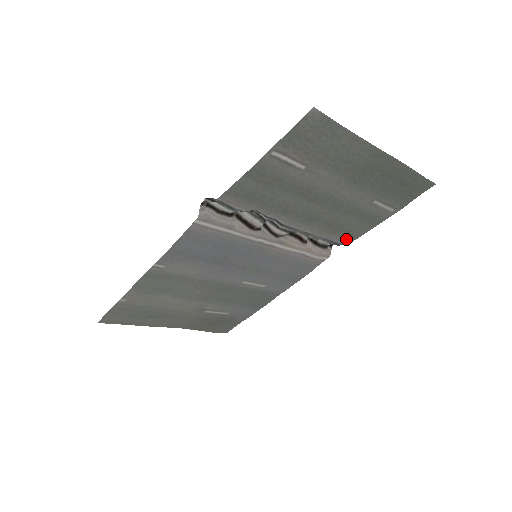
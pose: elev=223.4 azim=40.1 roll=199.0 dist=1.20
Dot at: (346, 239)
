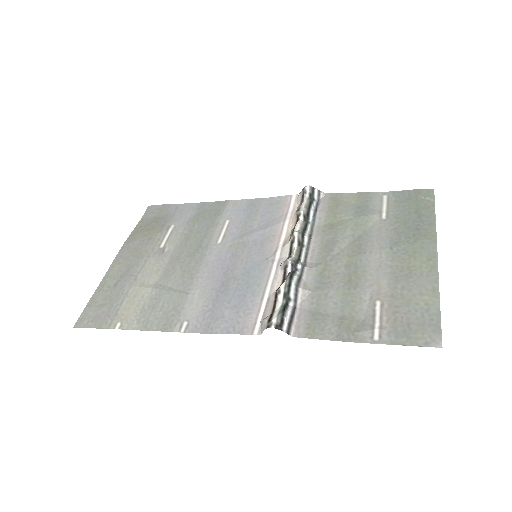
Dot at: (328, 200)
